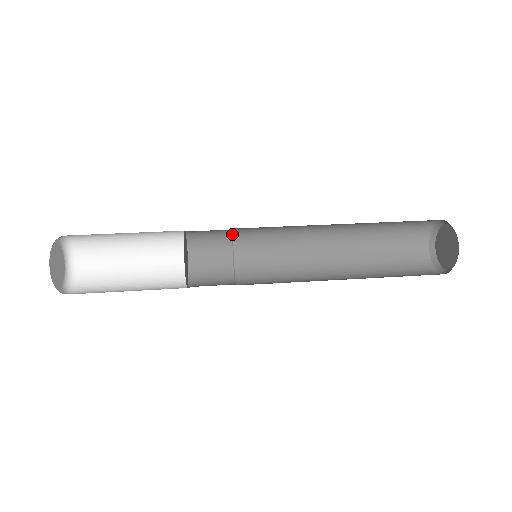
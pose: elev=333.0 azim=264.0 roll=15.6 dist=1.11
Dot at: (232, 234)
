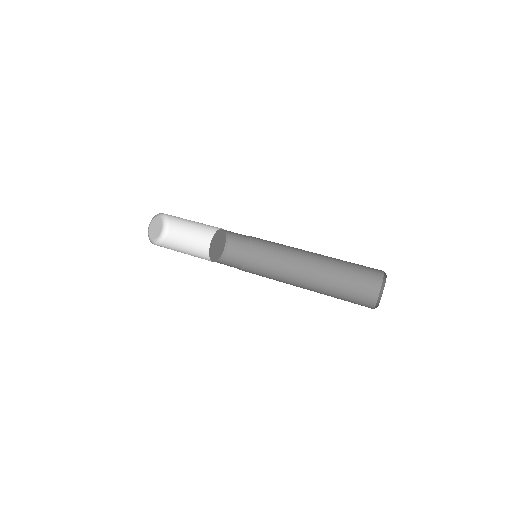
Dot at: (249, 236)
